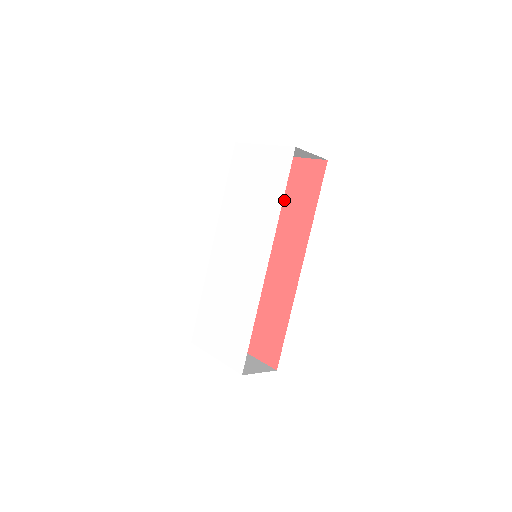
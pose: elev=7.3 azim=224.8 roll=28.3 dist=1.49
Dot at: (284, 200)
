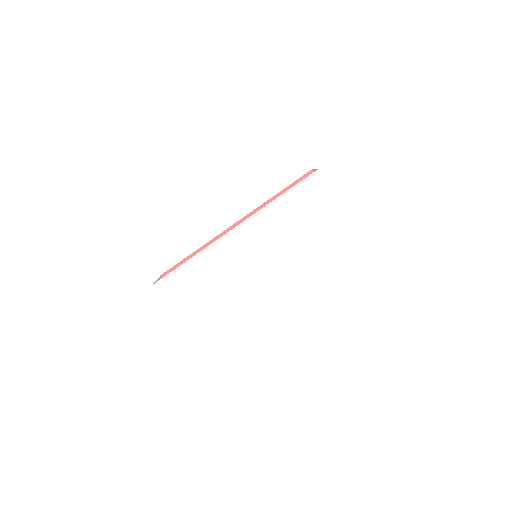
Dot at: occluded
